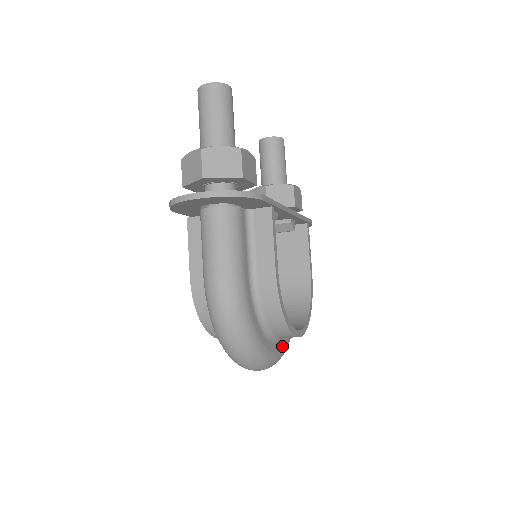
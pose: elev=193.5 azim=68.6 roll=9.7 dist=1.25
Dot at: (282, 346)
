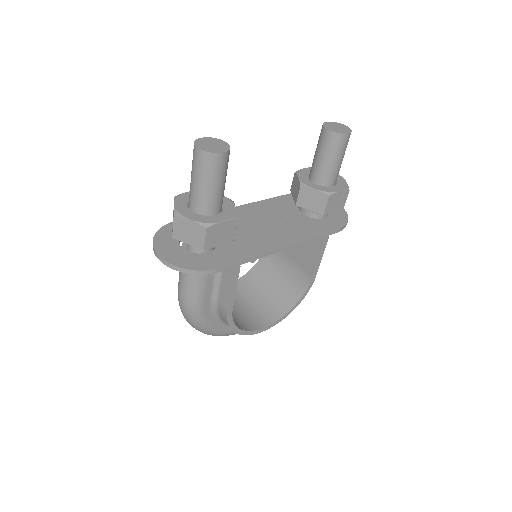
Dot at: occluded
